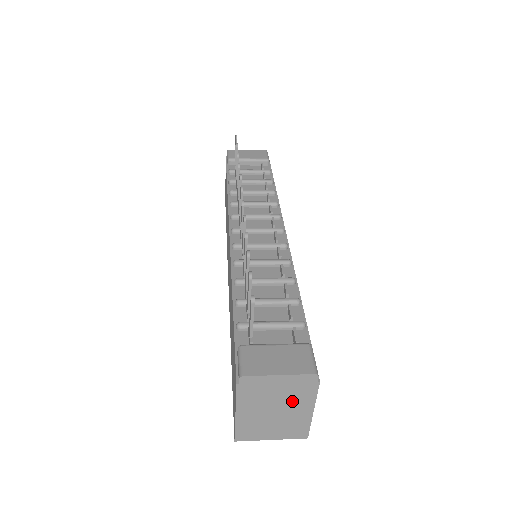
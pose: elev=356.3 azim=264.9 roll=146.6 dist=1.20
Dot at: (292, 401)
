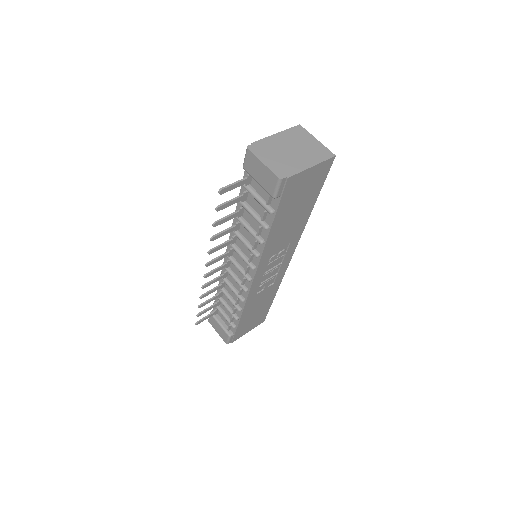
Dot at: occluded
